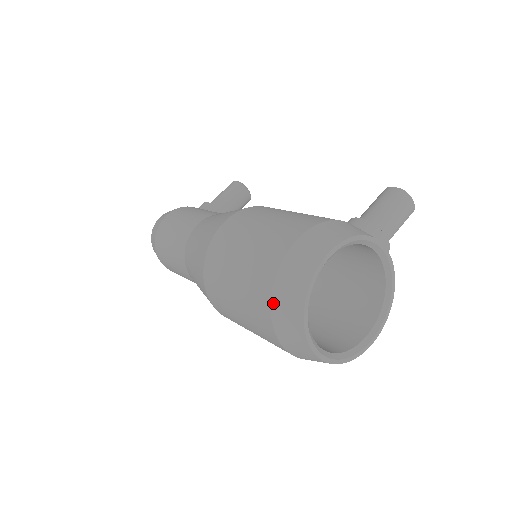
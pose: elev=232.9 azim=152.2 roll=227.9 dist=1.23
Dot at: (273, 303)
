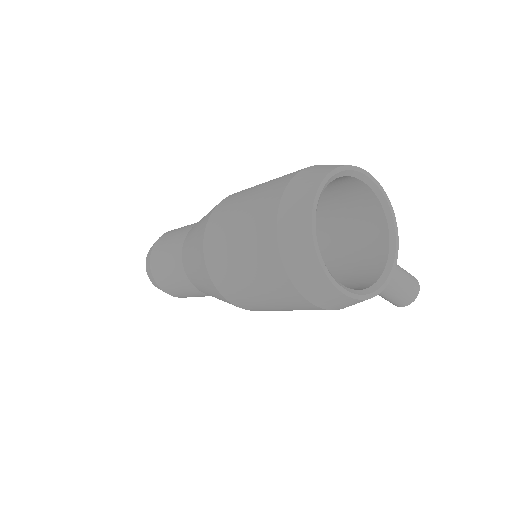
Dot at: (306, 169)
